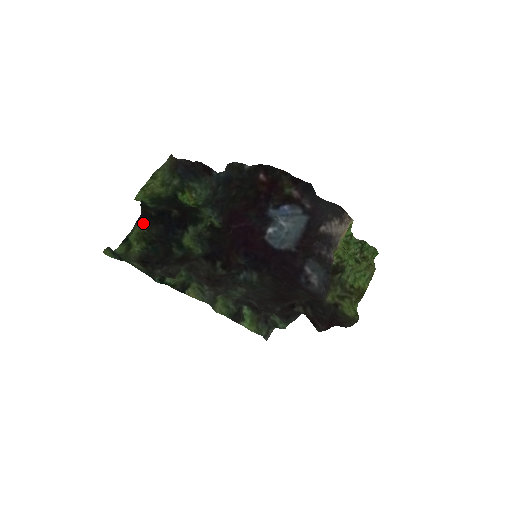
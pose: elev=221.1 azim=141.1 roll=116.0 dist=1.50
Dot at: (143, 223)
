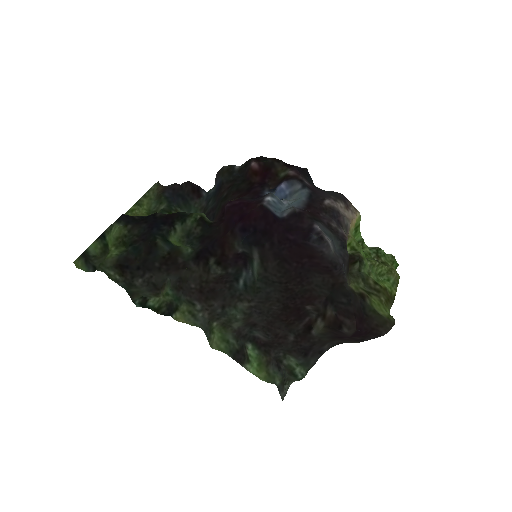
Dot at: (124, 223)
